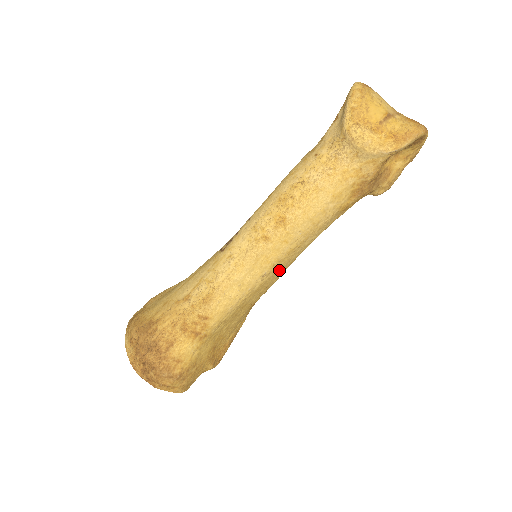
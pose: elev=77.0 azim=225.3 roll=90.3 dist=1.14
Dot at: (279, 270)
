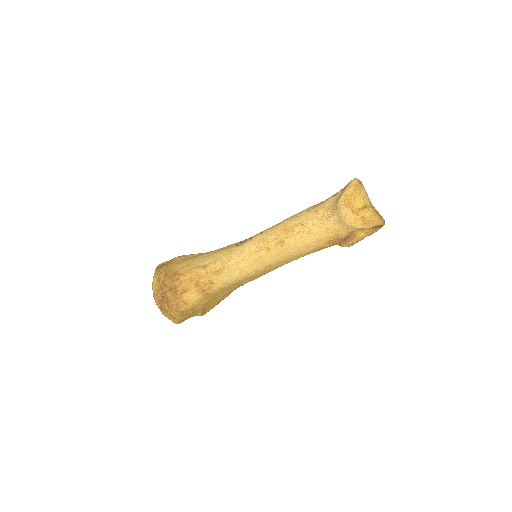
Dot at: (267, 270)
